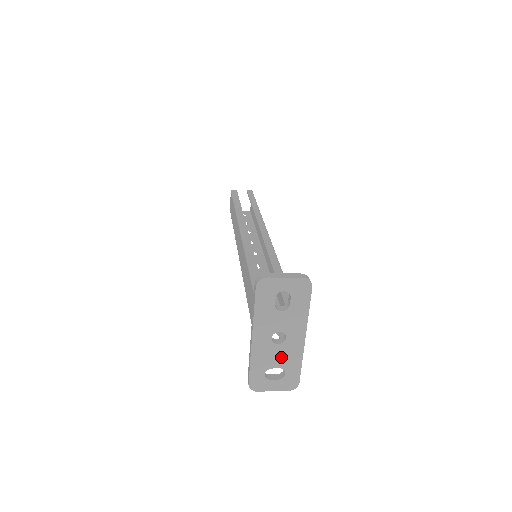
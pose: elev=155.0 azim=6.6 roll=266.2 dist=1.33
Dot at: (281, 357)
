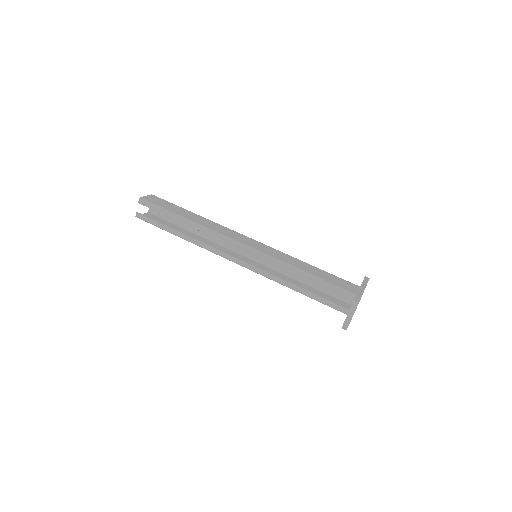
Dot at: occluded
